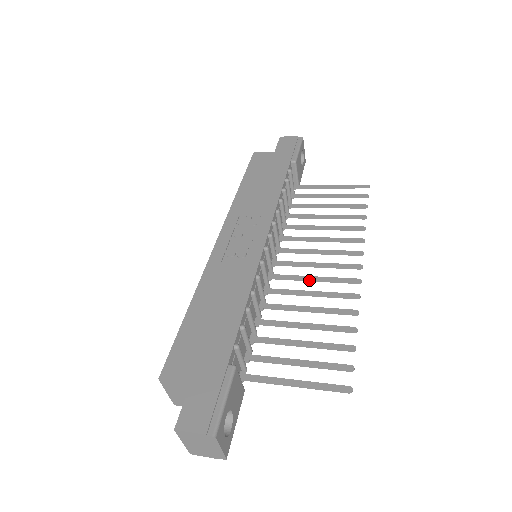
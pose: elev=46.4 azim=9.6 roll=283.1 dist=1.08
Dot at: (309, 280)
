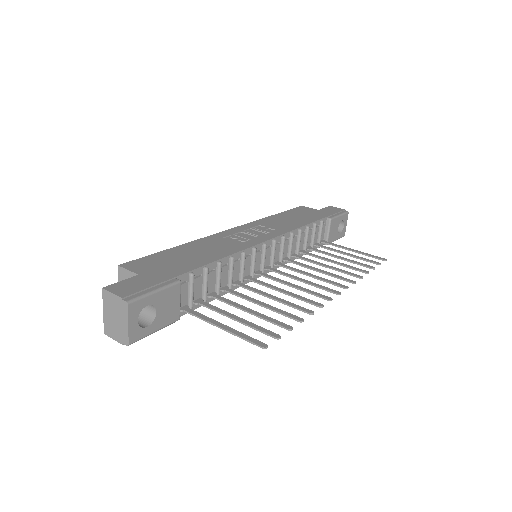
Dot at: (288, 284)
